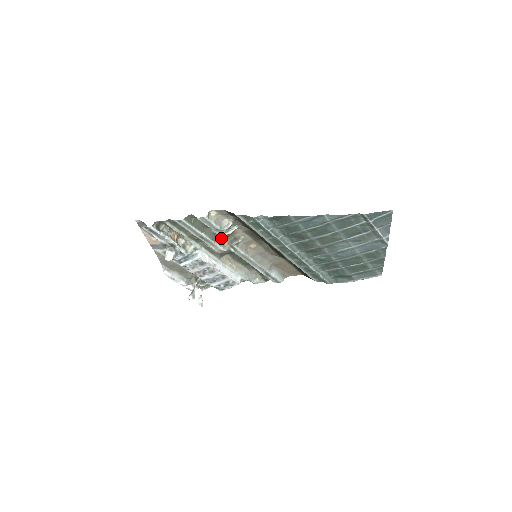
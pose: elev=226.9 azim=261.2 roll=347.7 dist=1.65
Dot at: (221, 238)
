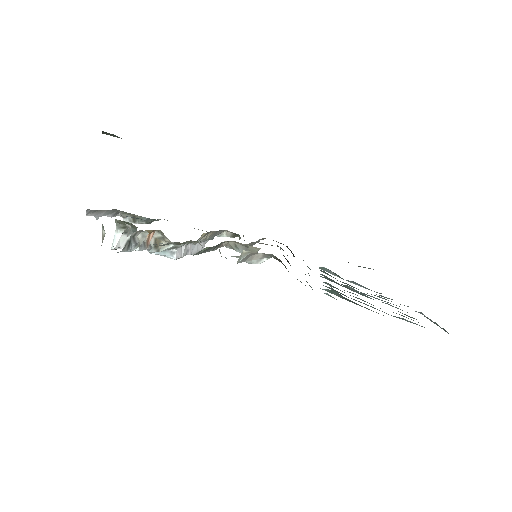
Dot at: occluded
